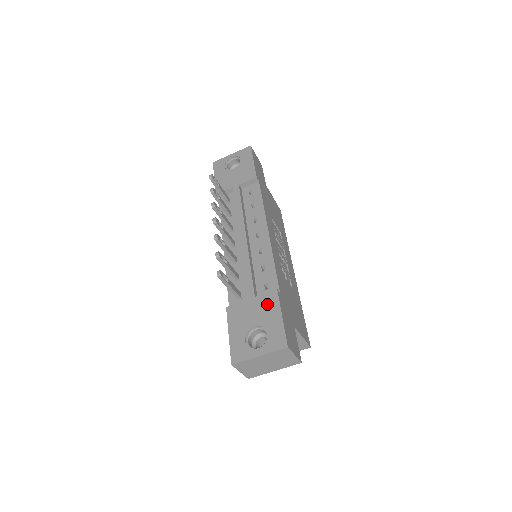
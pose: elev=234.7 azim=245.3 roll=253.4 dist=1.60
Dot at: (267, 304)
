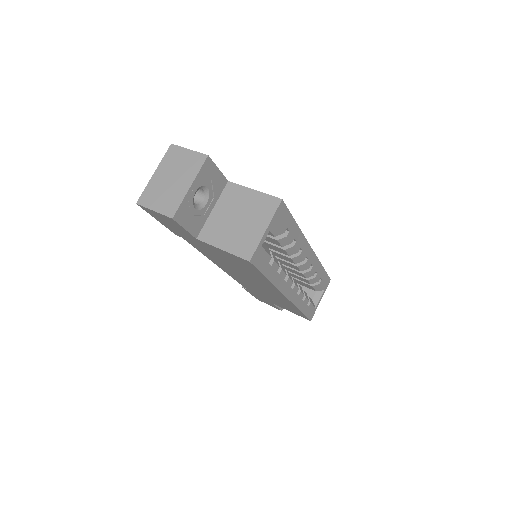
Dot at: occluded
